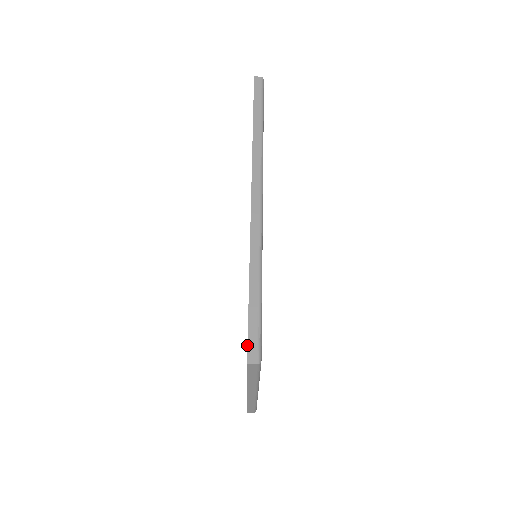
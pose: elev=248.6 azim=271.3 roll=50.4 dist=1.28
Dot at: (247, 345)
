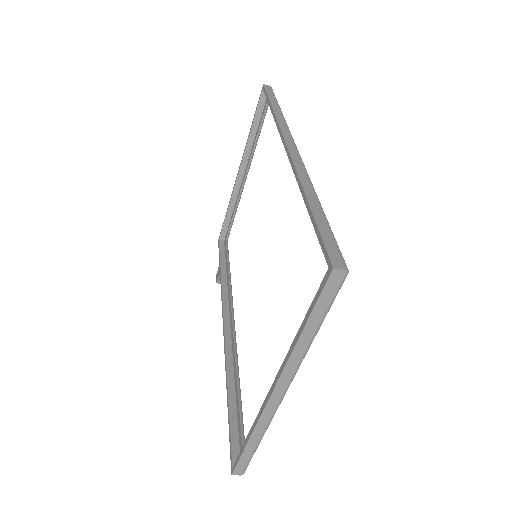
Dot at: (326, 251)
